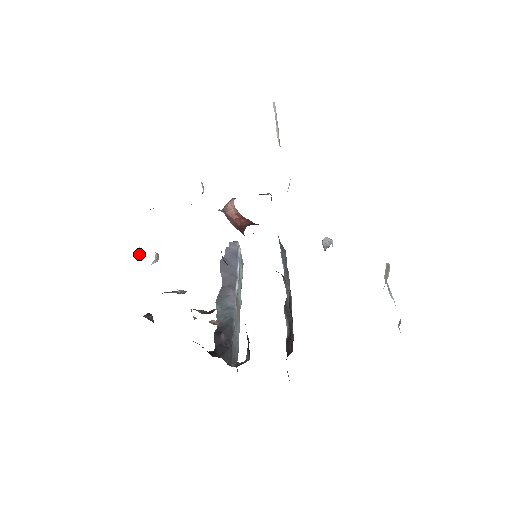
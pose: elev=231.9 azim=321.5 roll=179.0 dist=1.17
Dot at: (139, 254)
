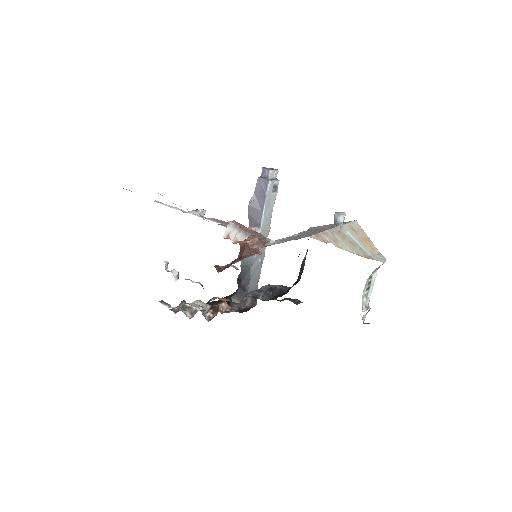
Dot at: (167, 266)
